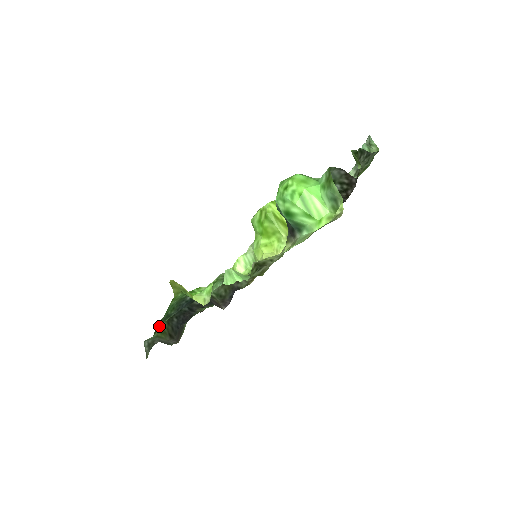
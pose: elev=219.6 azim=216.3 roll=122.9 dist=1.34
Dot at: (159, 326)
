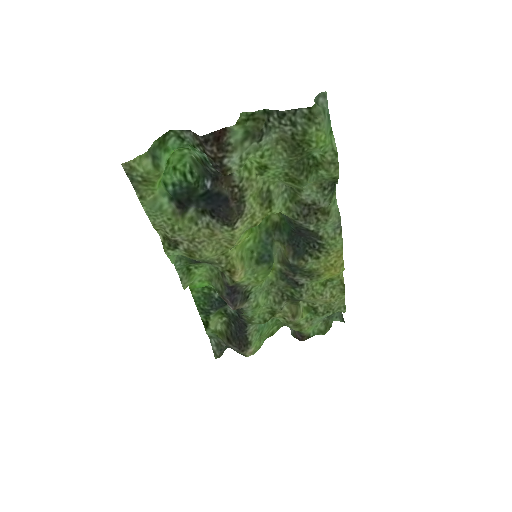
Dot at: (208, 322)
